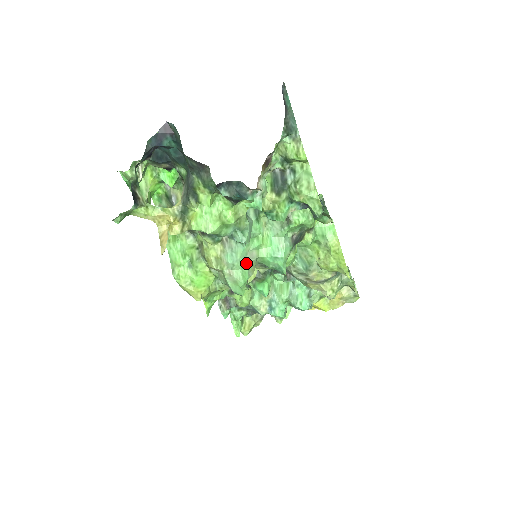
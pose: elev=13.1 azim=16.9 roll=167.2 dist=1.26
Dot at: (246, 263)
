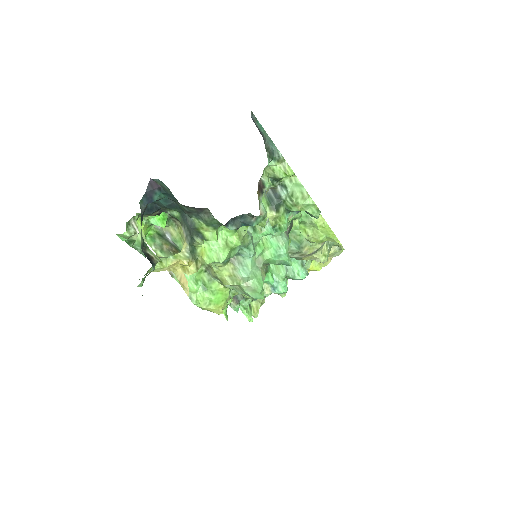
Dot at: (258, 271)
